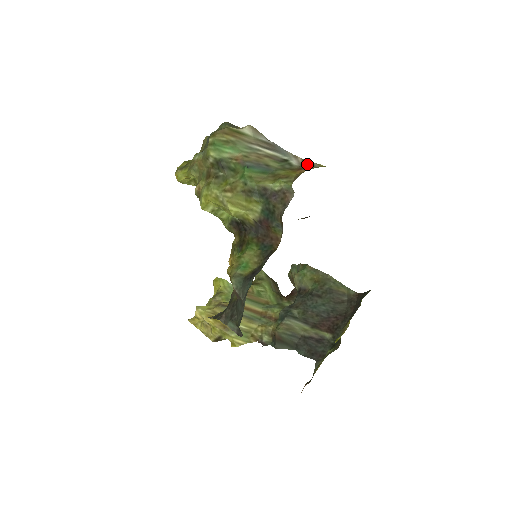
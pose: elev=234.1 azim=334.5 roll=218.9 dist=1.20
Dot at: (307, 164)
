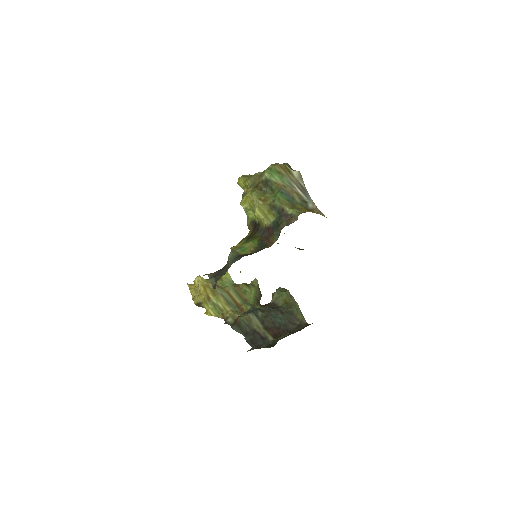
Dot at: (317, 210)
